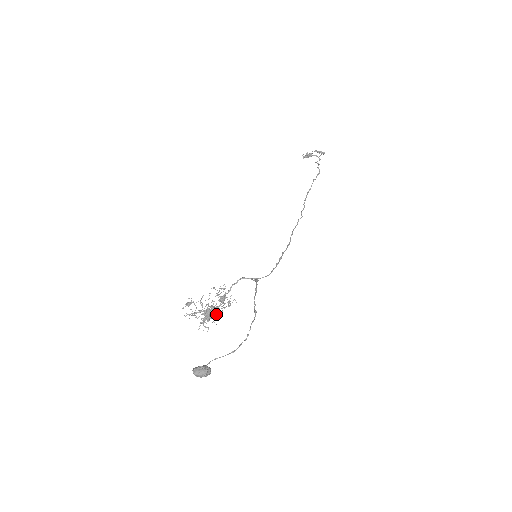
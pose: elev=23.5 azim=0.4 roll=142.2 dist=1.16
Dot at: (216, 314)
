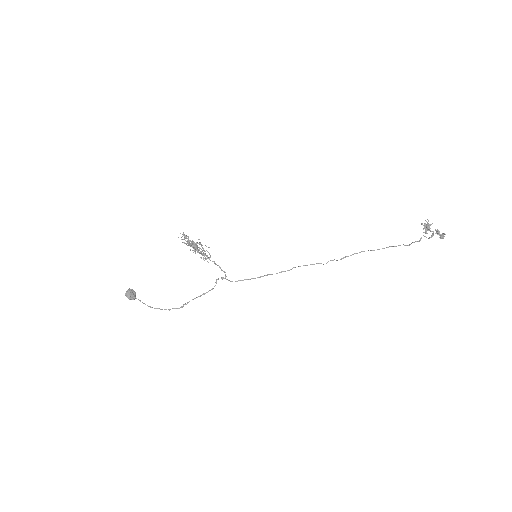
Dot at: (198, 249)
